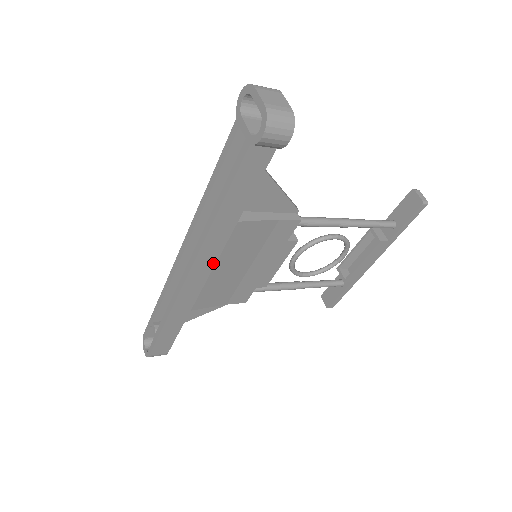
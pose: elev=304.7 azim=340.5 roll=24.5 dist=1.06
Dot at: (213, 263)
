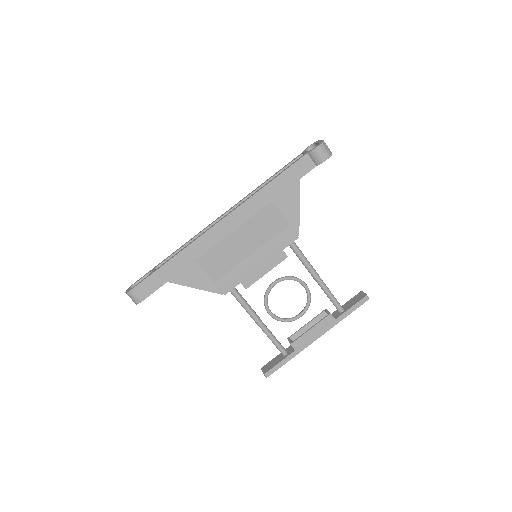
Dot at: (239, 224)
